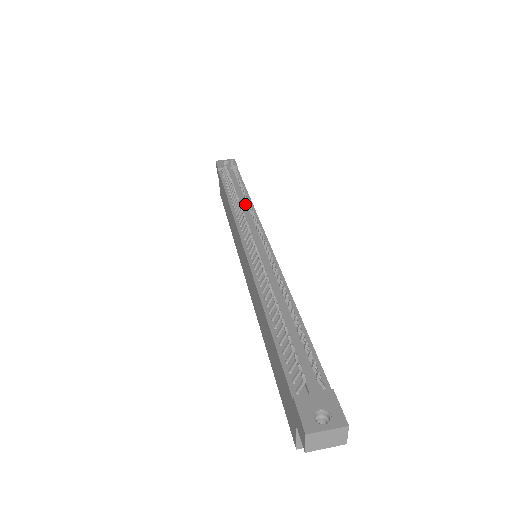
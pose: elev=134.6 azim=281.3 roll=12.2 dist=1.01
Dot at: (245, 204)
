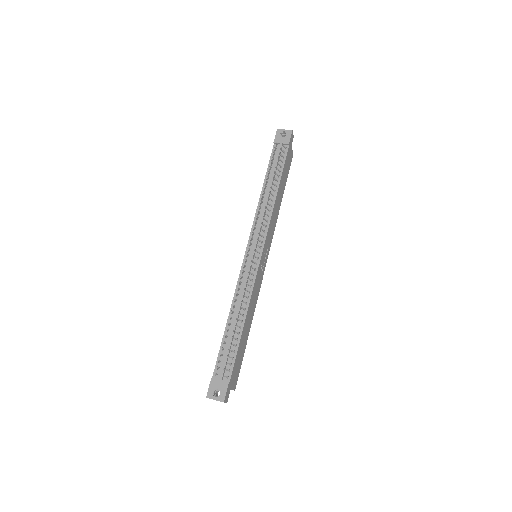
Dot at: (269, 203)
